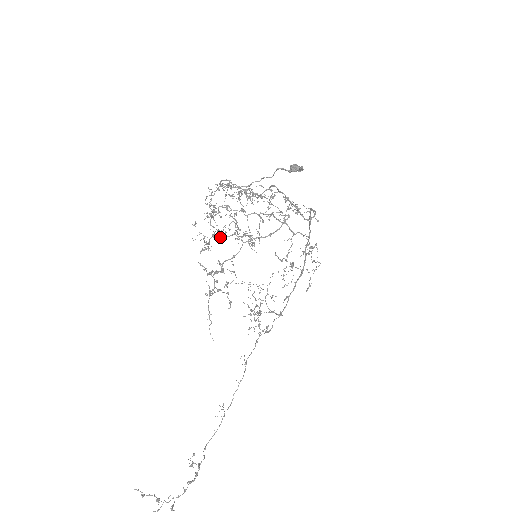
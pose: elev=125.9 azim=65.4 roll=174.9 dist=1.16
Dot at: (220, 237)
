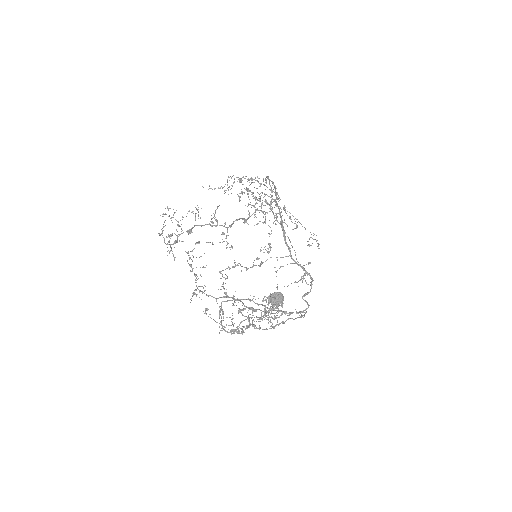
Dot at: occluded
